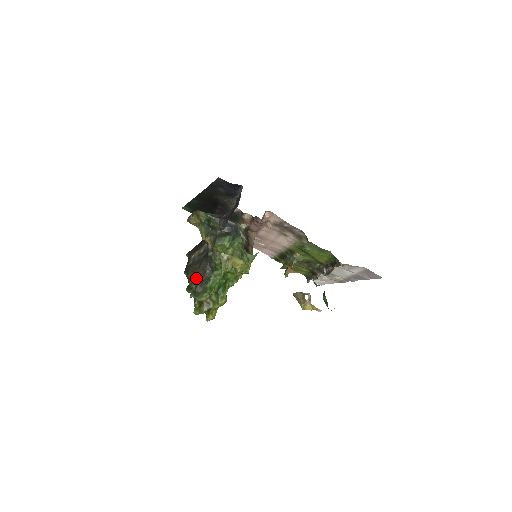
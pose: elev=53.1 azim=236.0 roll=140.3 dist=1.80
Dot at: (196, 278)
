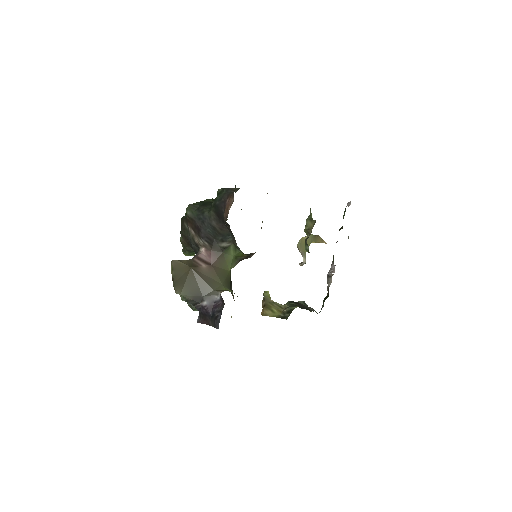
Dot at: (186, 245)
